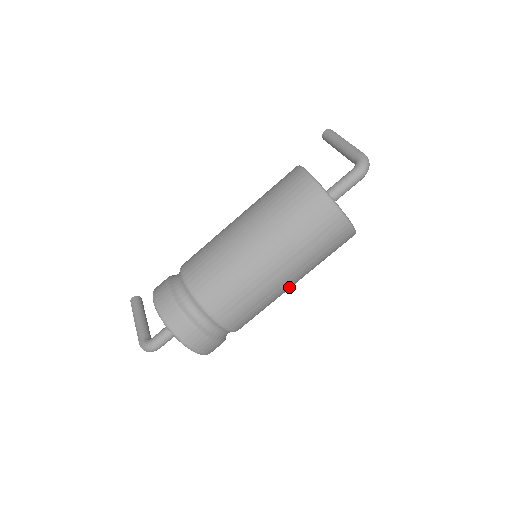
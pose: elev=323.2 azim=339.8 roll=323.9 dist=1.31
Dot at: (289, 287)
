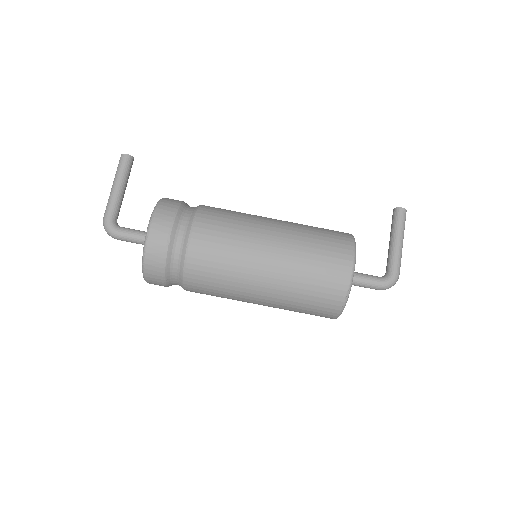
Dot at: occluded
